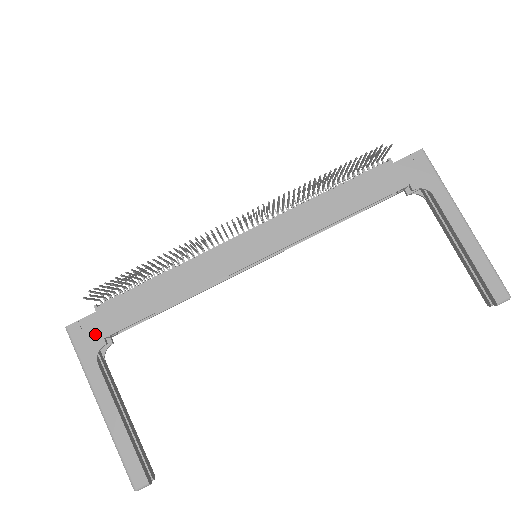
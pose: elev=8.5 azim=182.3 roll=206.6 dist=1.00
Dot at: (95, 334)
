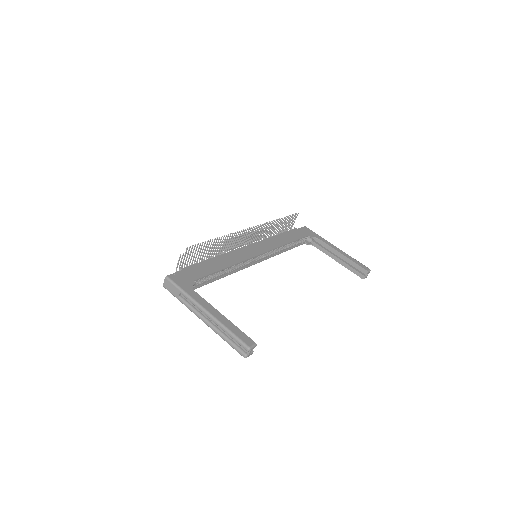
Dot at: (187, 279)
